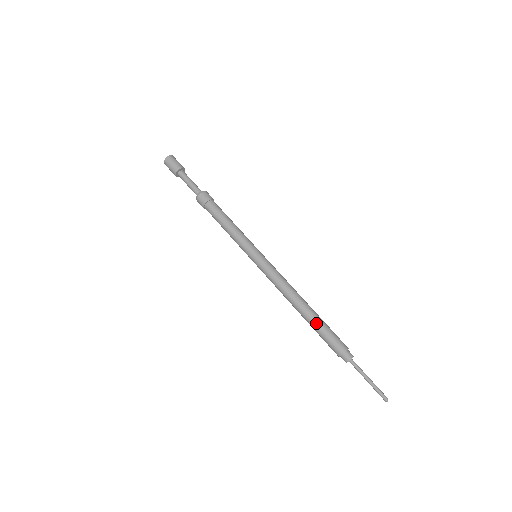
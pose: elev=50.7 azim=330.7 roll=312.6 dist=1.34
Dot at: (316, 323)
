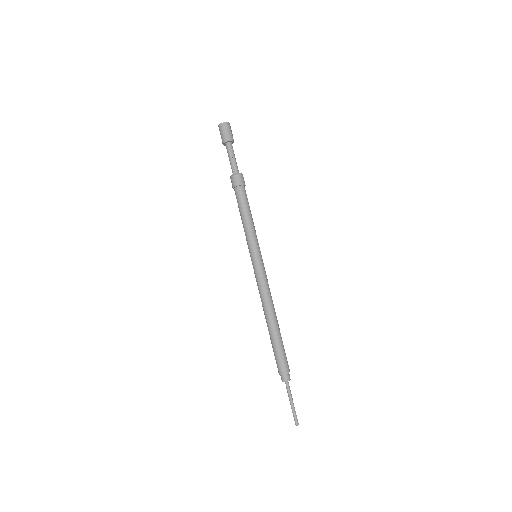
Dot at: occluded
